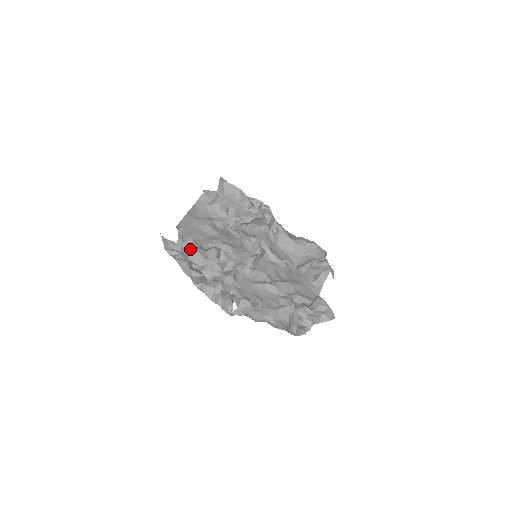
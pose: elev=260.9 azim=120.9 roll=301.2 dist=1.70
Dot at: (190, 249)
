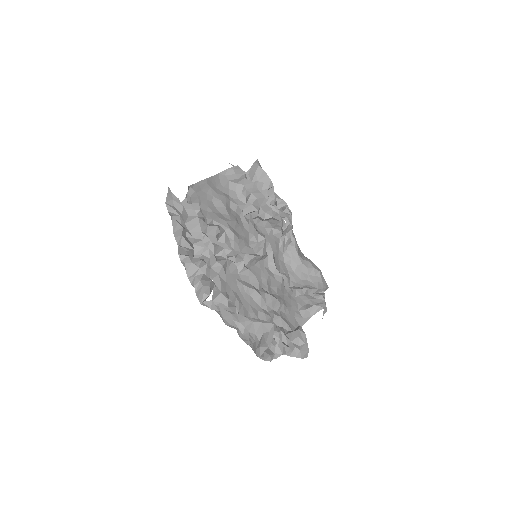
Dot at: (192, 215)
